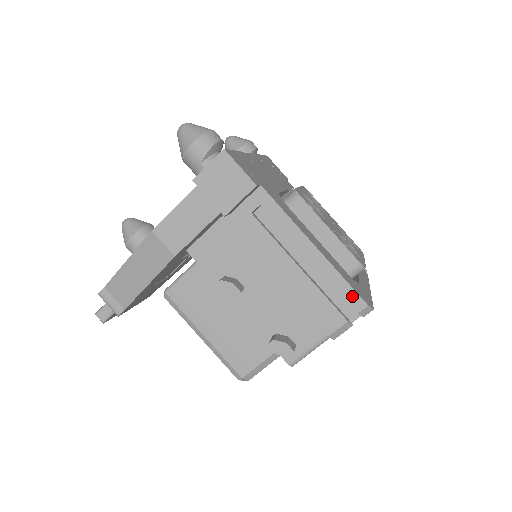
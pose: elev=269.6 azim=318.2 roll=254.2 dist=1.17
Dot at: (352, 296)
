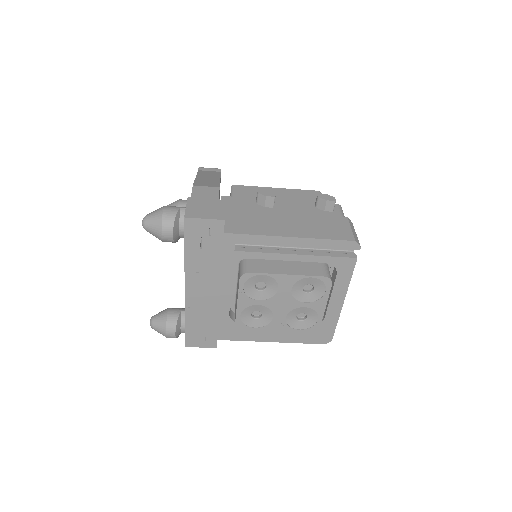
Dot at: (313, 341)
